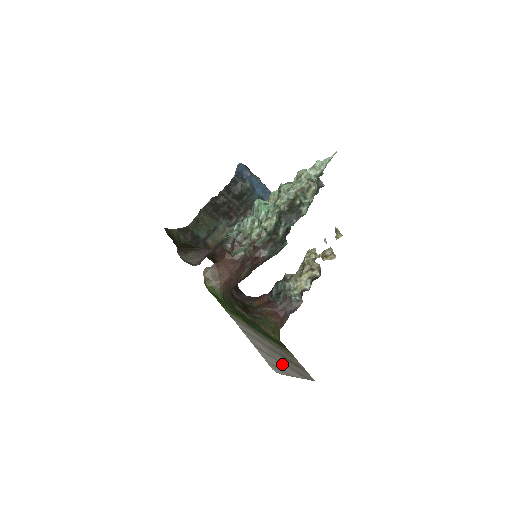
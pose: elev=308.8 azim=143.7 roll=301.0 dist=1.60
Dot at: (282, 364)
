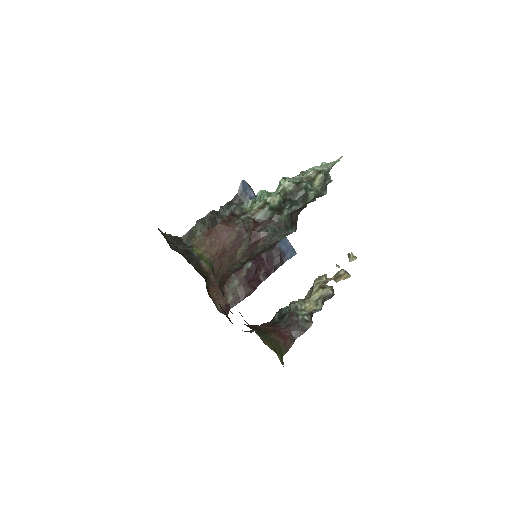
Dot at: occluded
